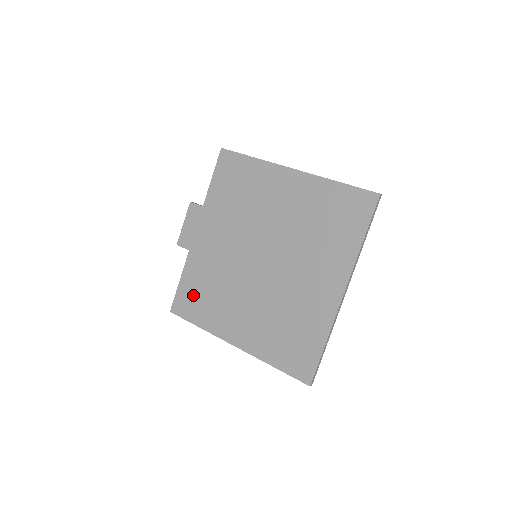
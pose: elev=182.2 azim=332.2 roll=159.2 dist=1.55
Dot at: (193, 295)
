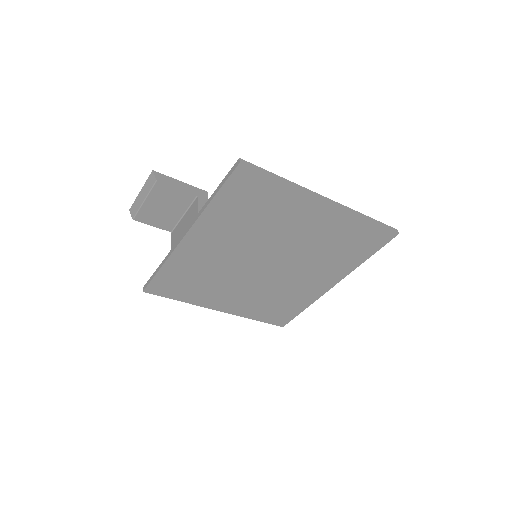
Dot at: (176, 282)
